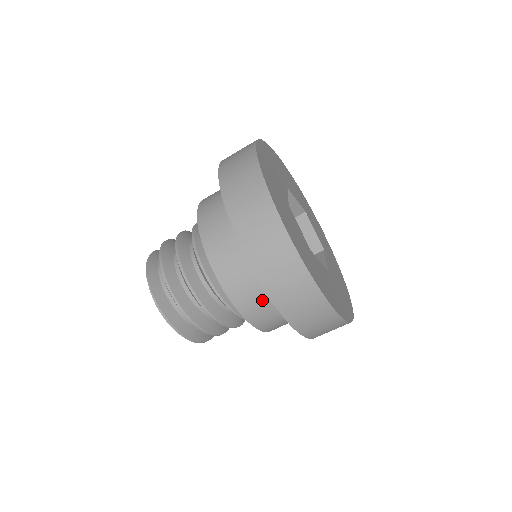
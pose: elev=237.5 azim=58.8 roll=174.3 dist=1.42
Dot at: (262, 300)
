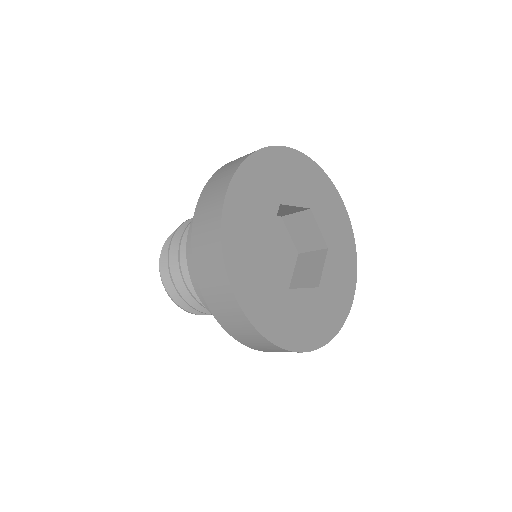
Dot at: occluded
